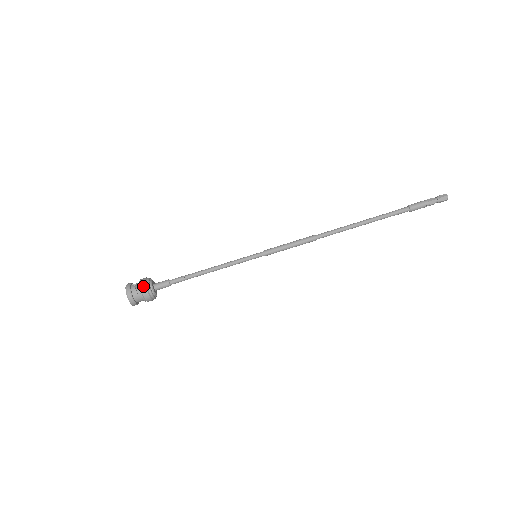
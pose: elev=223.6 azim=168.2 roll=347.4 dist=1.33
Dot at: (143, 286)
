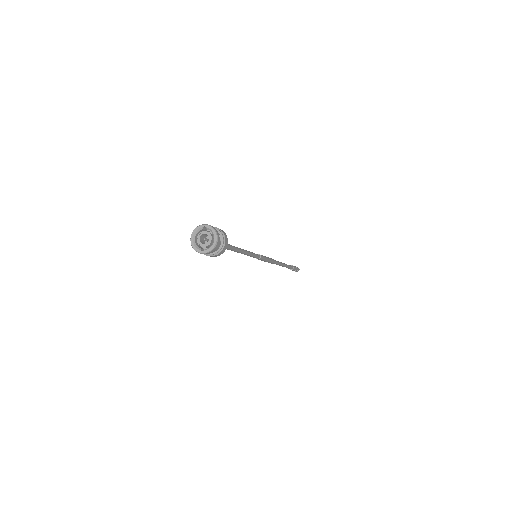
Dot at: (225, 234)
